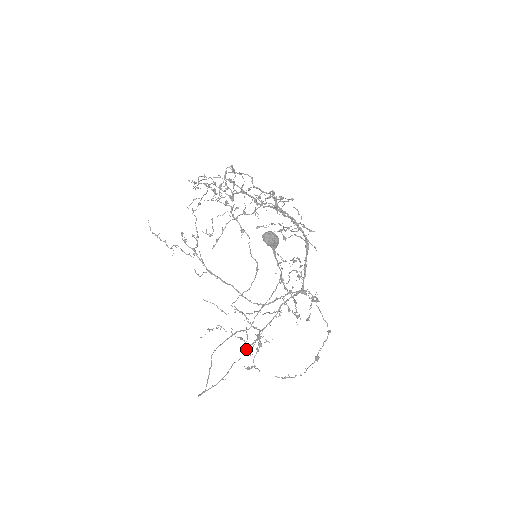
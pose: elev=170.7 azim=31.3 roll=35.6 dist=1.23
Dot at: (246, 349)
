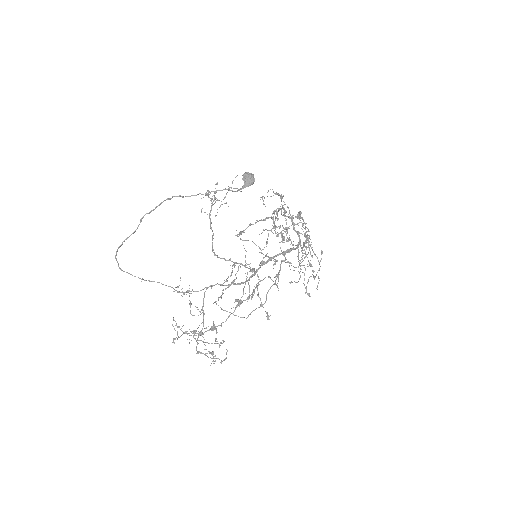
Dot at: occluded
